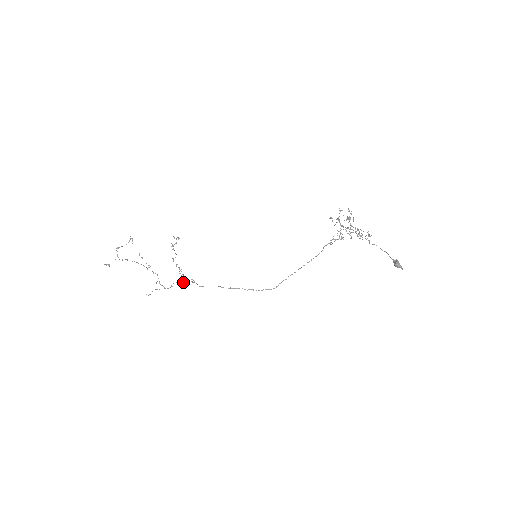
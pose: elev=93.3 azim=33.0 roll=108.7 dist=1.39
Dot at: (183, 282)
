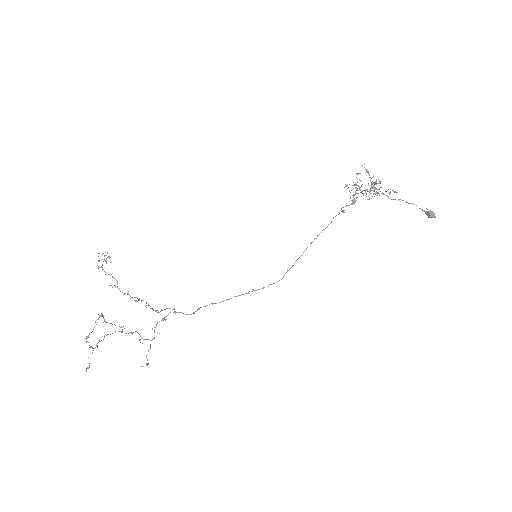
Dot at: (164, 319)
